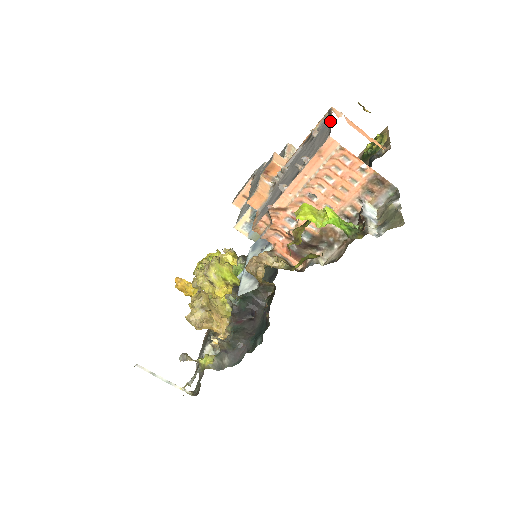
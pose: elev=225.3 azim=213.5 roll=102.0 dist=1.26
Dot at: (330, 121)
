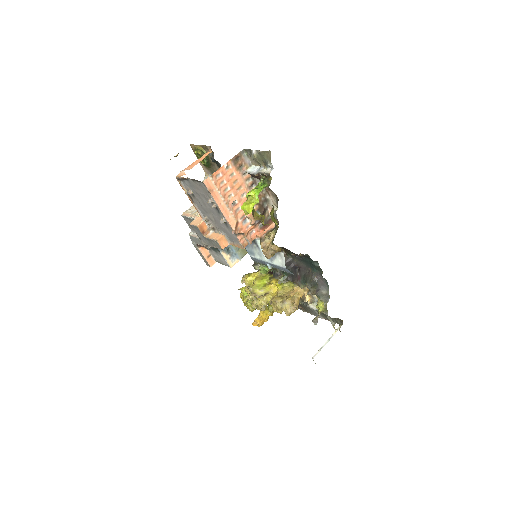
Dot at: (188, 180)
